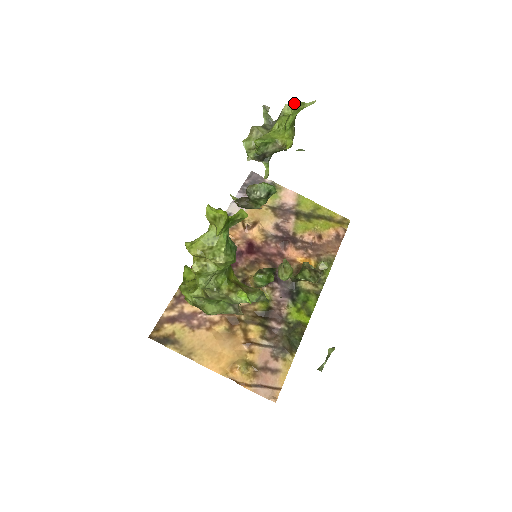
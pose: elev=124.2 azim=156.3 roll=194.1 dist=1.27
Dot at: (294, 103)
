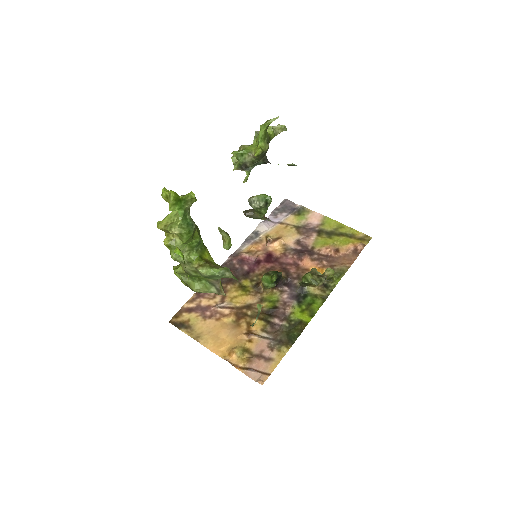
Dot at: (277, 125)
